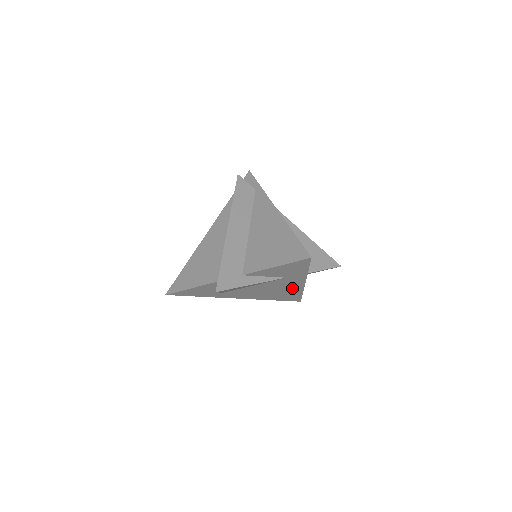
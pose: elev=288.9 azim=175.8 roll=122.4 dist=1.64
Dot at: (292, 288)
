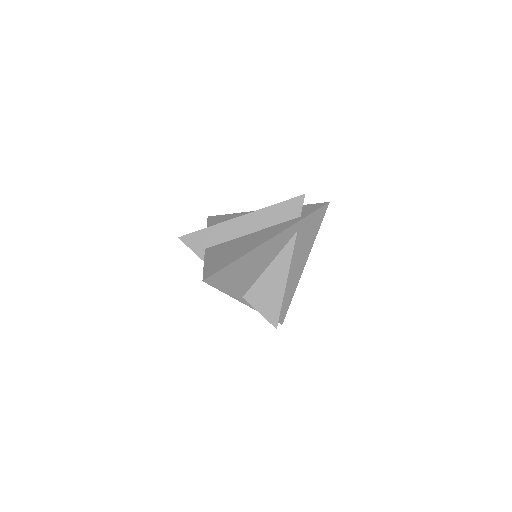
Dot at: occluded
